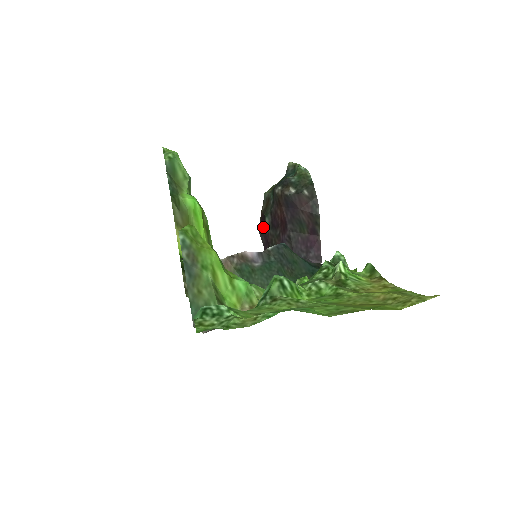
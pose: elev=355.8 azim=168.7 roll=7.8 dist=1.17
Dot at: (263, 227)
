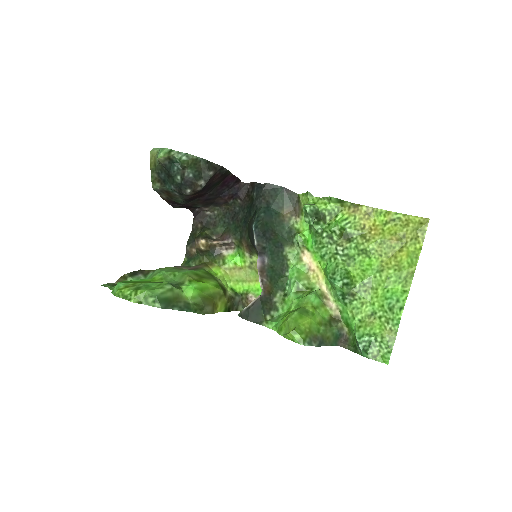
Dot at: (176, 205)
